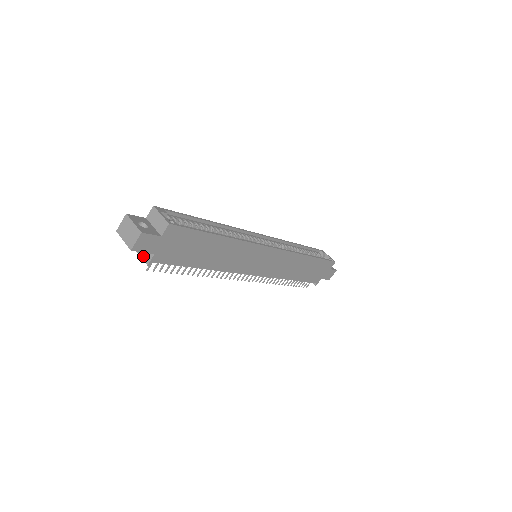
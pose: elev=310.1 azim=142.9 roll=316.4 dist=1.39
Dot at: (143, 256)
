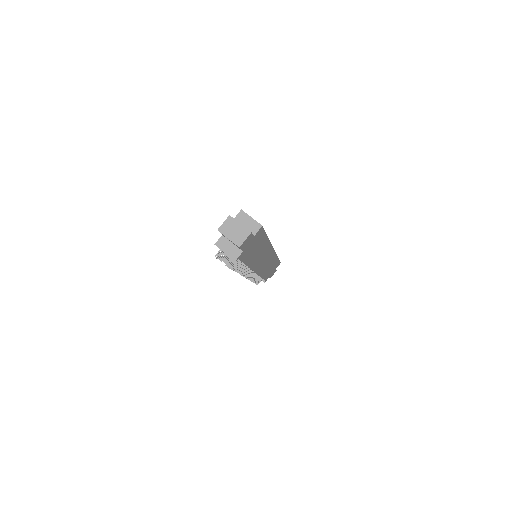
Dot at: (229, 253)
